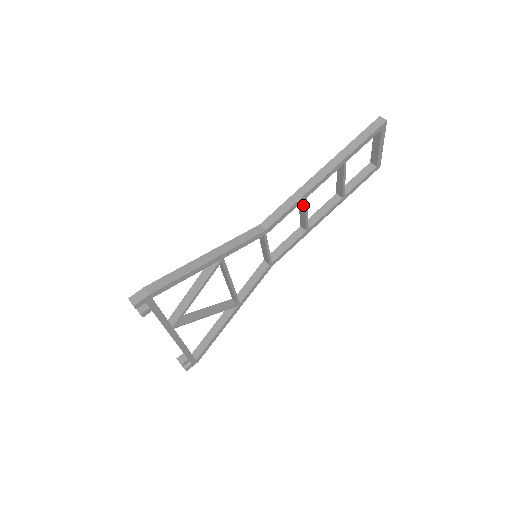
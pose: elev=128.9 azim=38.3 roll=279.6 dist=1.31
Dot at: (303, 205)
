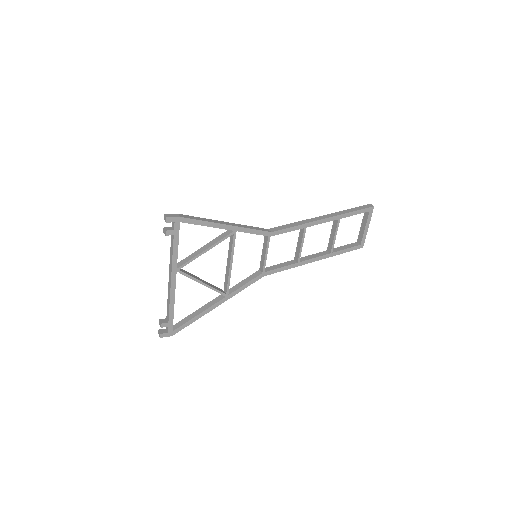
Dot at: (302, 234)
